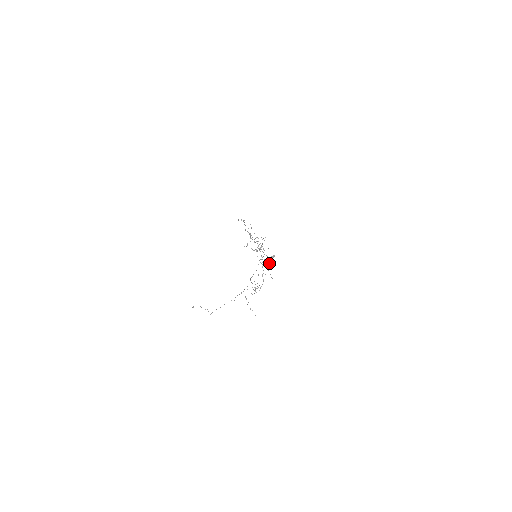
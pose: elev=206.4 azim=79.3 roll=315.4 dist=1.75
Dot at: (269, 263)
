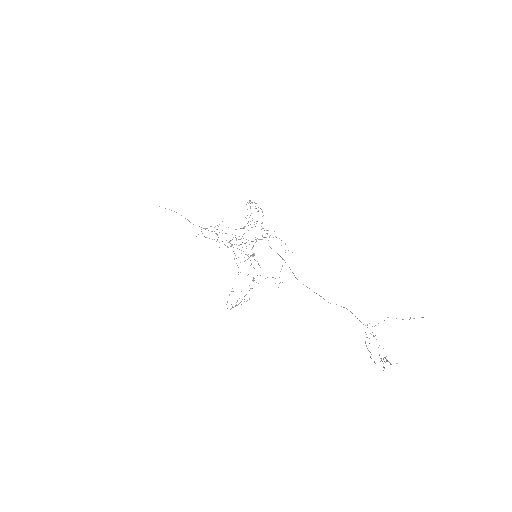
Dot at: occluded
